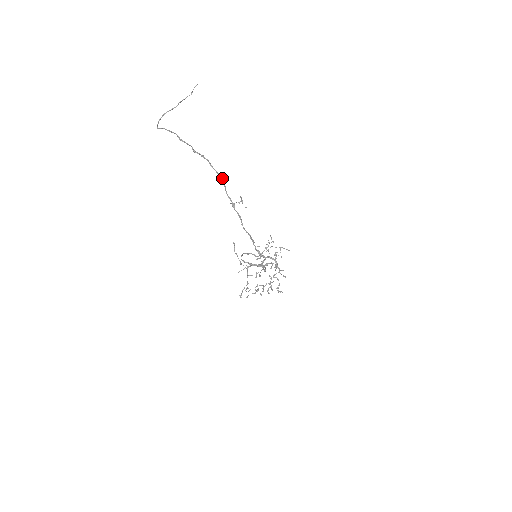
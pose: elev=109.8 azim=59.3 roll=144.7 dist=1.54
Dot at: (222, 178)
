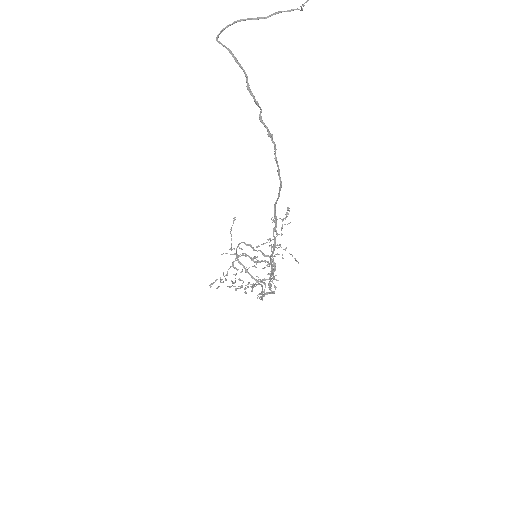
Dot at: occluded
